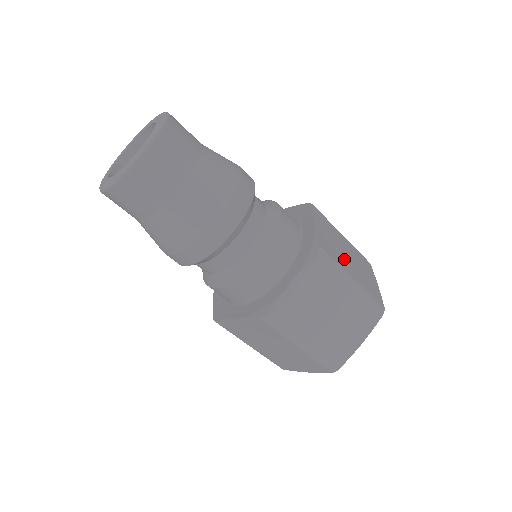
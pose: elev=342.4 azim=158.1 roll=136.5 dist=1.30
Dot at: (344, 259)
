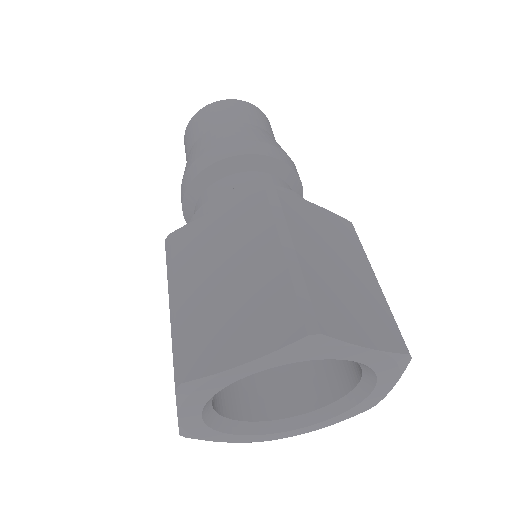
Dot at: (317, 247)
